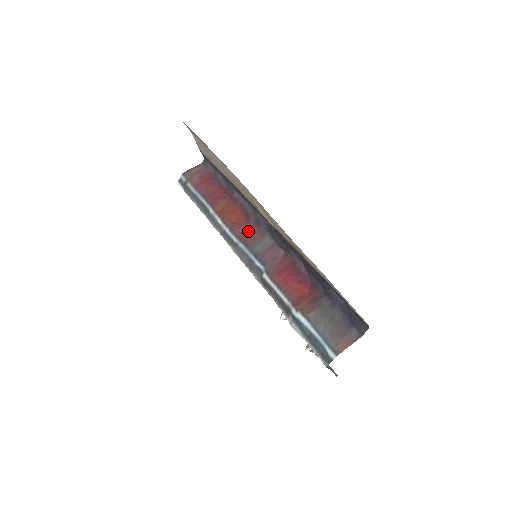
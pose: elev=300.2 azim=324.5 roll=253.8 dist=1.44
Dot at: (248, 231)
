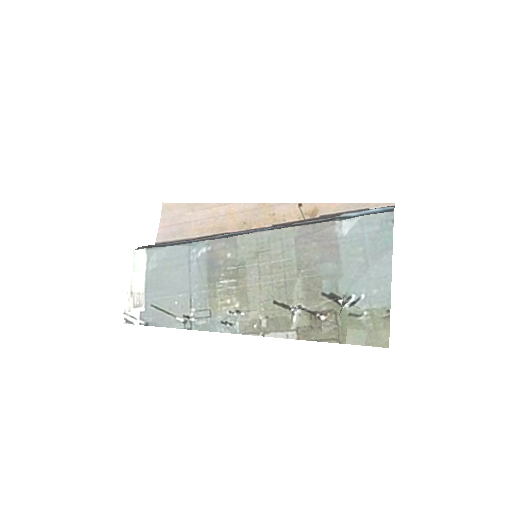
Dot at: occluded
